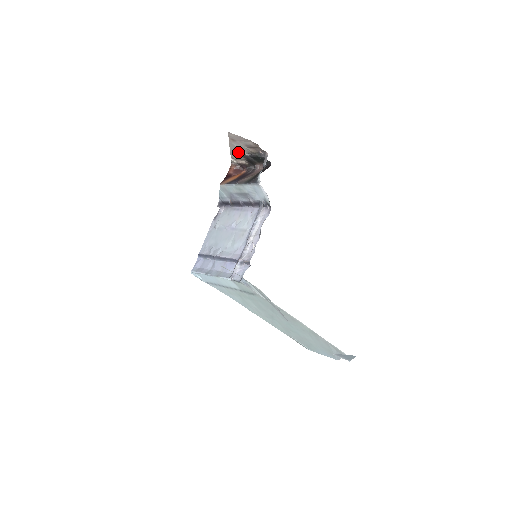
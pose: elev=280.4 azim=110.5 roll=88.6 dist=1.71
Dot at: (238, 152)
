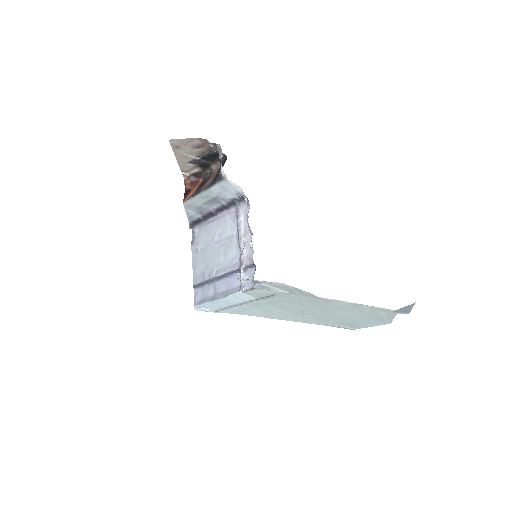
Dot at: (187, 160)
